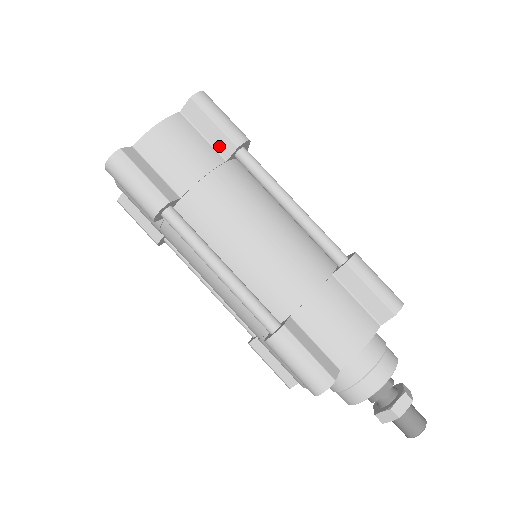
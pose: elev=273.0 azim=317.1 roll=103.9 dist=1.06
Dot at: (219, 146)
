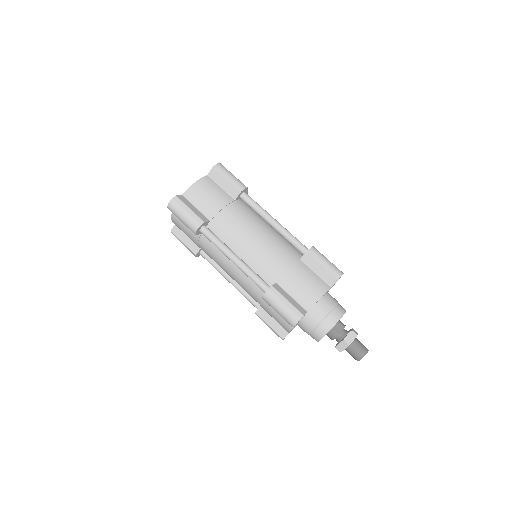
Dot at: (230, 192)
